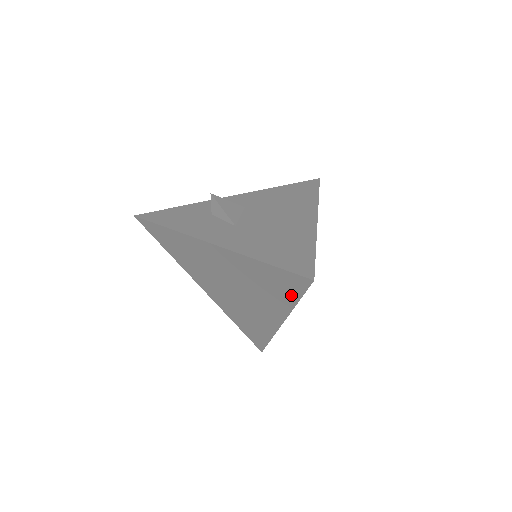
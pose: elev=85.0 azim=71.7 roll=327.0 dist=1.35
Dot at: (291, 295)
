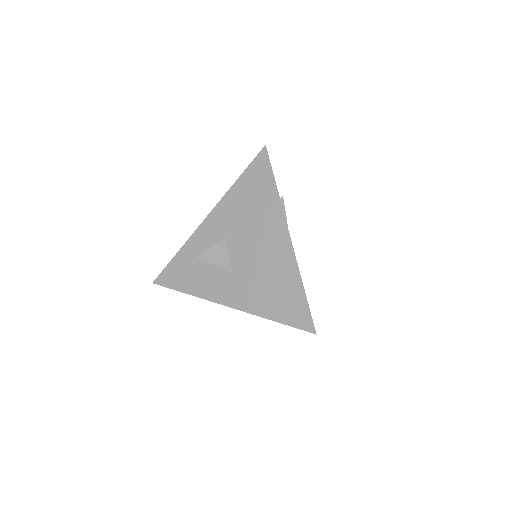
Dot at: occluded
